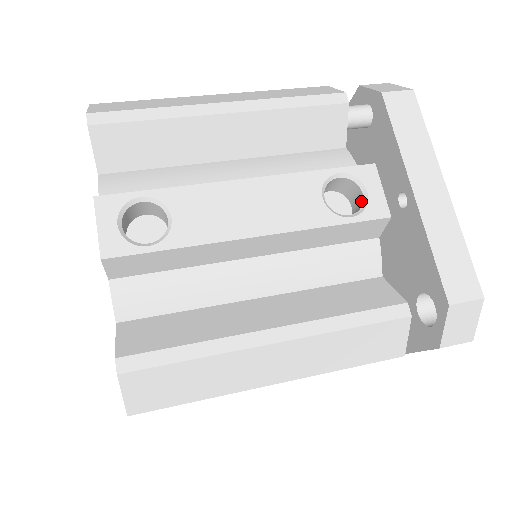
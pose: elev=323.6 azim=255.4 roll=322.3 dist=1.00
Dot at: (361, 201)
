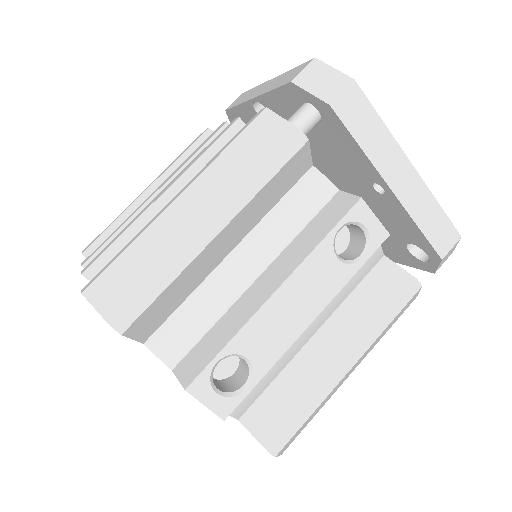
Dot at: (361, 233)
